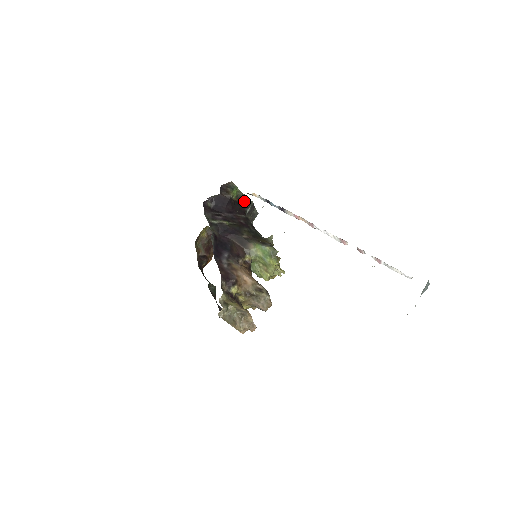
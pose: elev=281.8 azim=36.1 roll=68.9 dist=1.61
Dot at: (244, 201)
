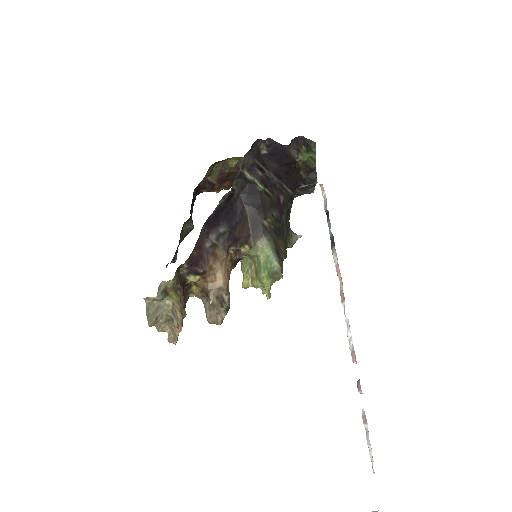
Dot at: (308, 173)
